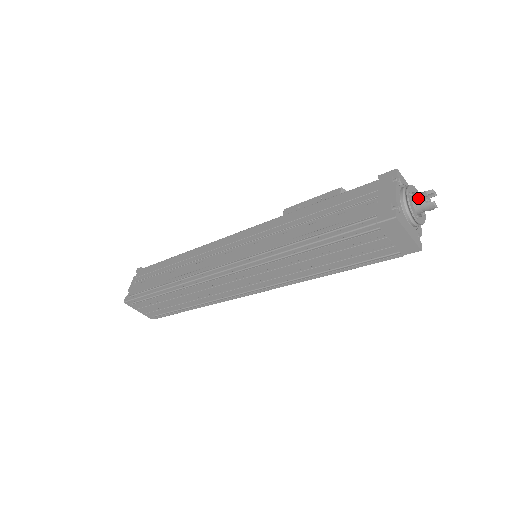
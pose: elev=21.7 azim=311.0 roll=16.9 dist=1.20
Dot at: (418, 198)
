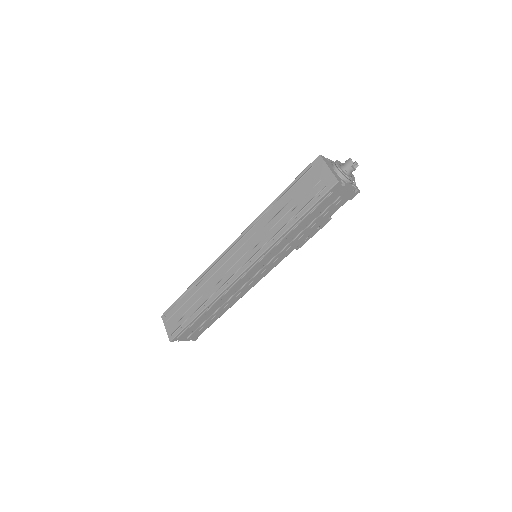
Dot at: (344, 163)
